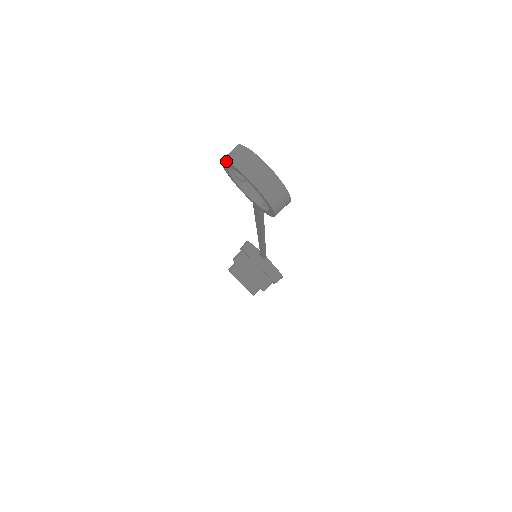
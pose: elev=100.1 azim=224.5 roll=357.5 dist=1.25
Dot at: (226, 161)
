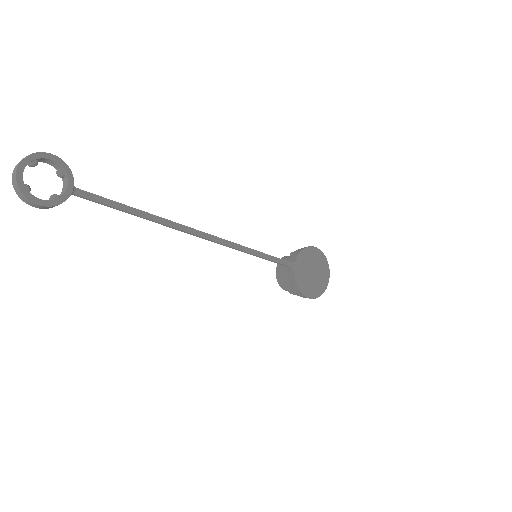
Dot at: occluded
